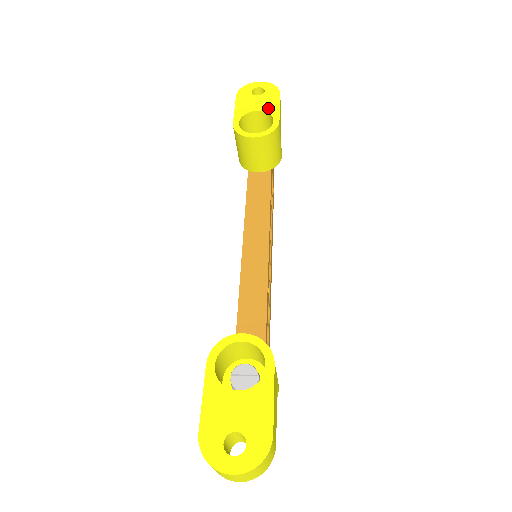
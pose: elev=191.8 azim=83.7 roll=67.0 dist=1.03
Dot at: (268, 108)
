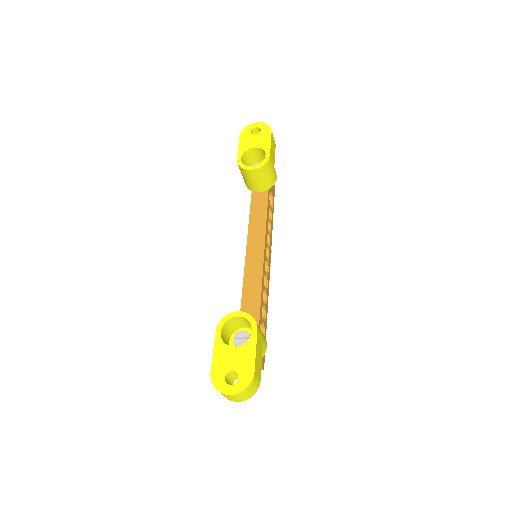
Dot at: (262, 145)
